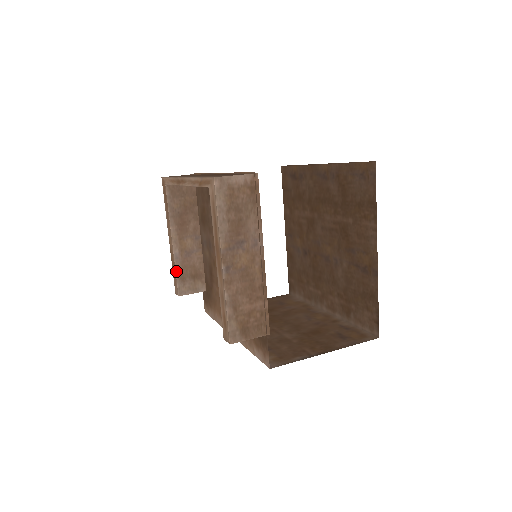
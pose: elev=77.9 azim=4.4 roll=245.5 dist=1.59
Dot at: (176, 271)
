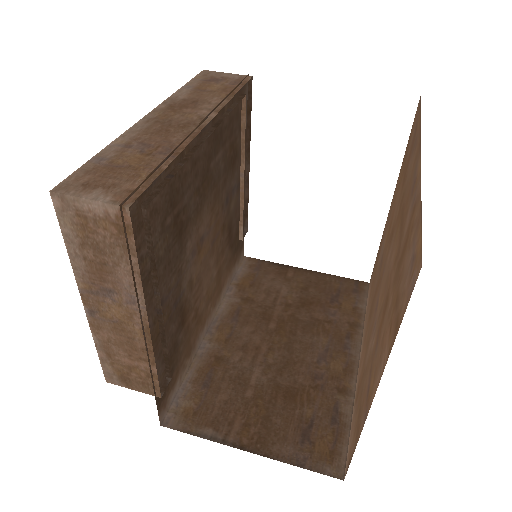
Dot at: occluded
